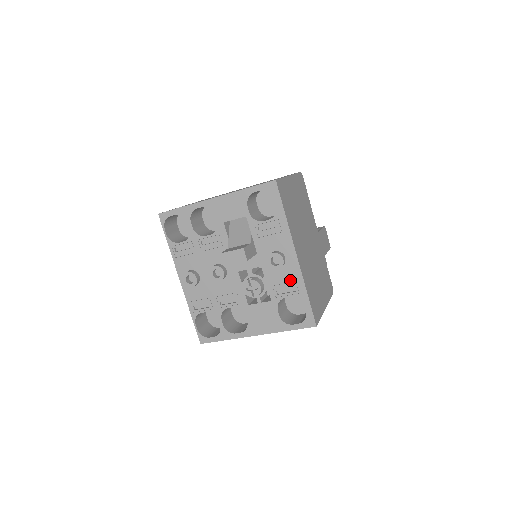
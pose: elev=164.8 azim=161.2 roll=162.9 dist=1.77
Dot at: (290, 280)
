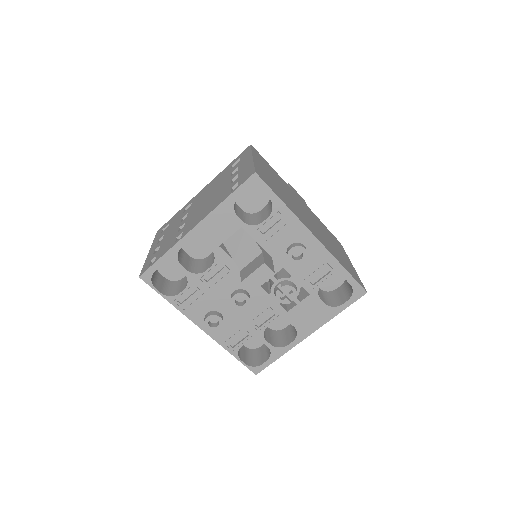
Dot at: (320, 264)
